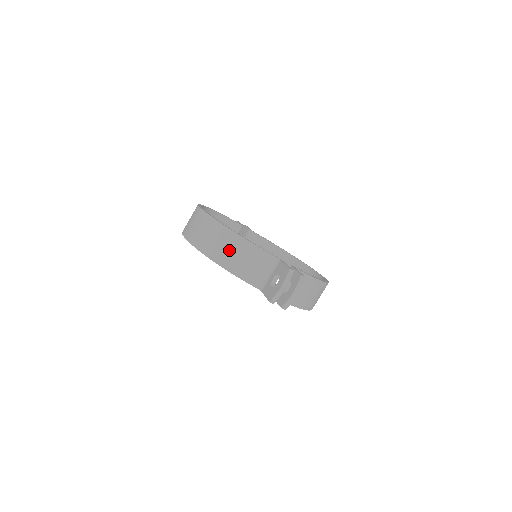
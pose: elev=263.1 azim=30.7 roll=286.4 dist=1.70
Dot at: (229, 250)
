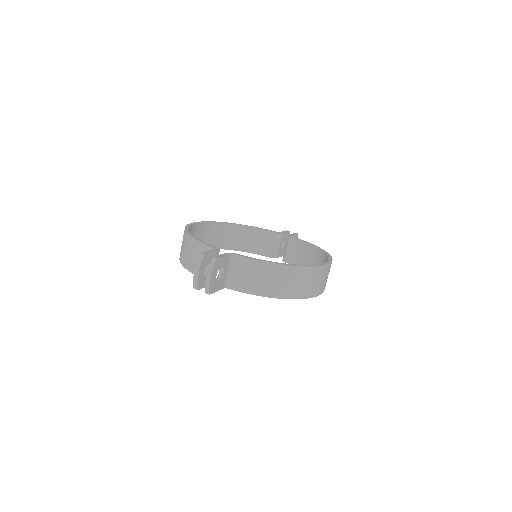
Dot at: (186, 251)
